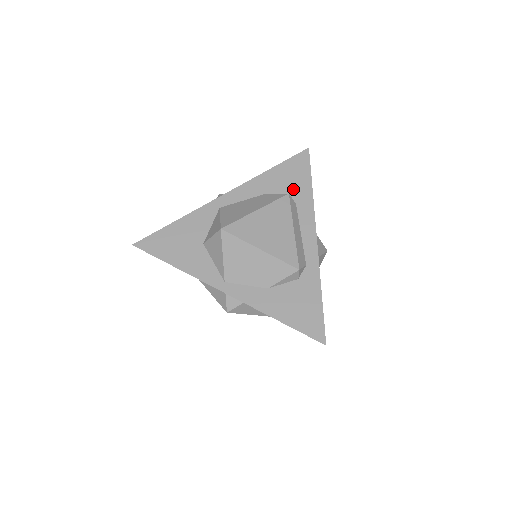
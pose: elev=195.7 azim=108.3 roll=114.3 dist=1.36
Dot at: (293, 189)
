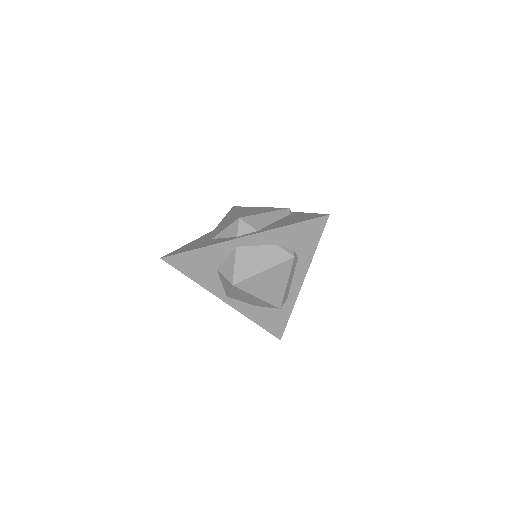
Dot at: (301, 246)
